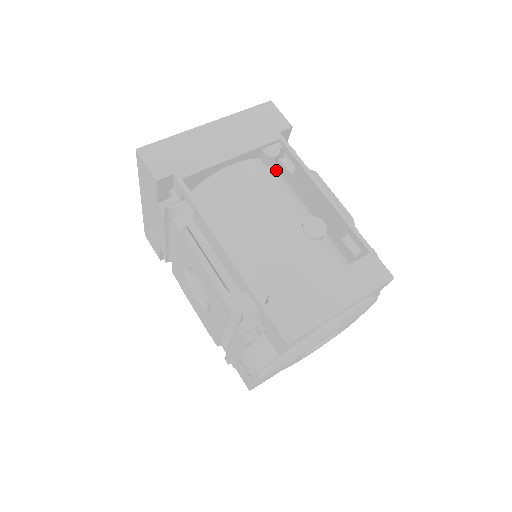
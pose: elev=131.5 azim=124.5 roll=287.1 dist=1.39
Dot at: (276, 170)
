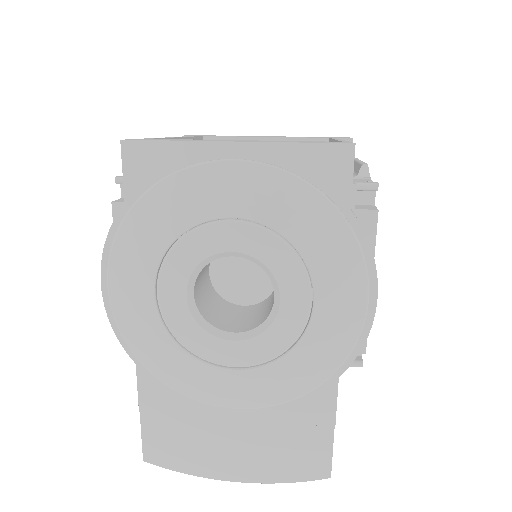
Dot at: occluded
